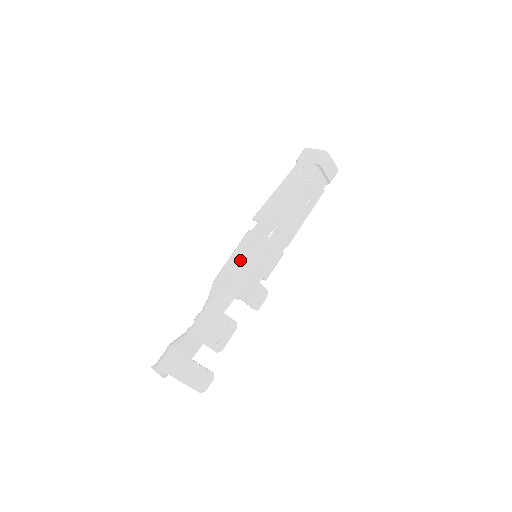
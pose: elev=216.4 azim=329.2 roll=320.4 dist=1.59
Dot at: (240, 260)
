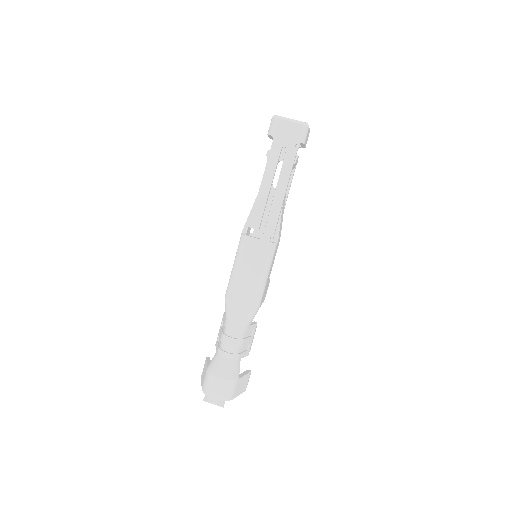
Dot at: (251, 274)
